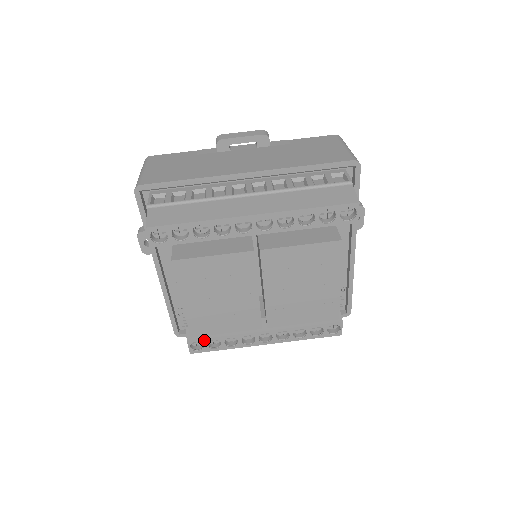
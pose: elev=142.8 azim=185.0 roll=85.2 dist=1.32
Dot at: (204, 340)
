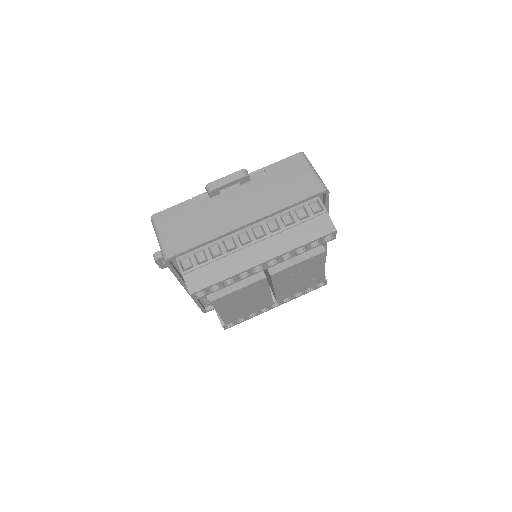
Dot at: (234, 321)
